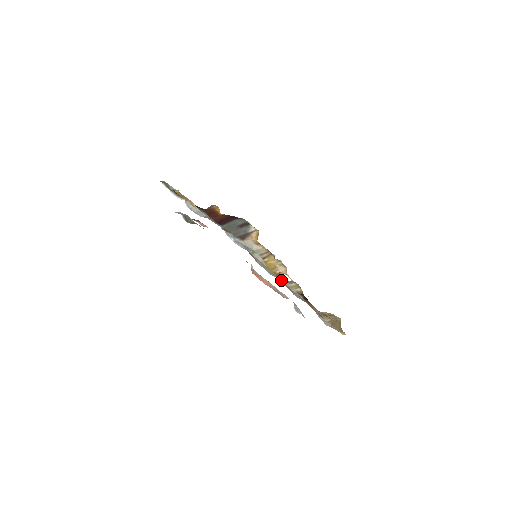
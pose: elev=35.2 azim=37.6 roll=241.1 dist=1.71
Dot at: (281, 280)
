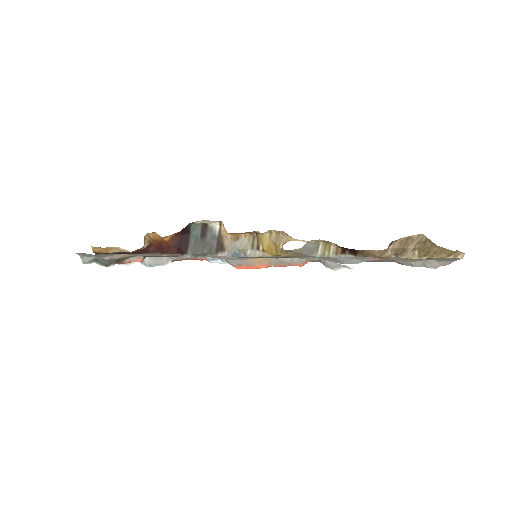
Dot at: (302, 256)
